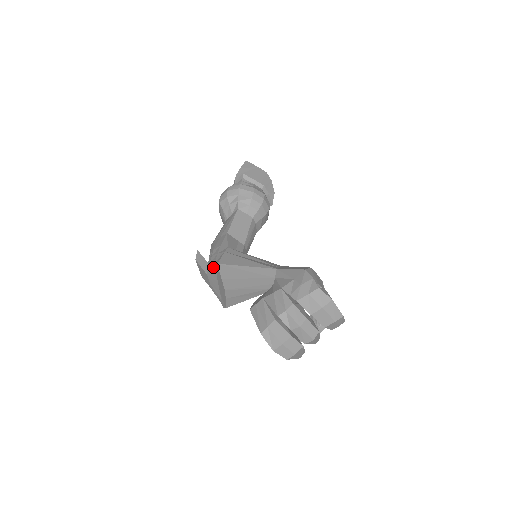
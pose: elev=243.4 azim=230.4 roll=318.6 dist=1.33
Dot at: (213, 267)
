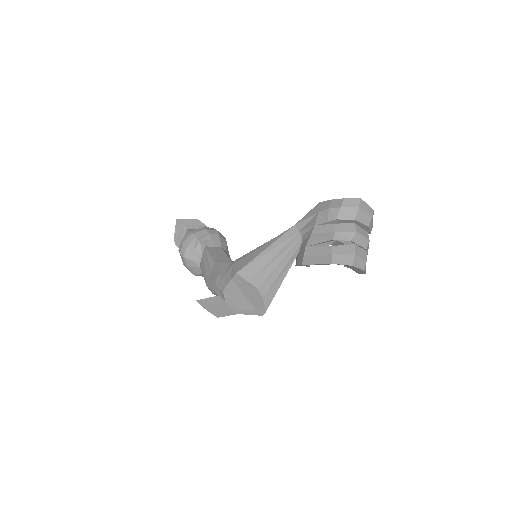
Dot at: (231, 285)
